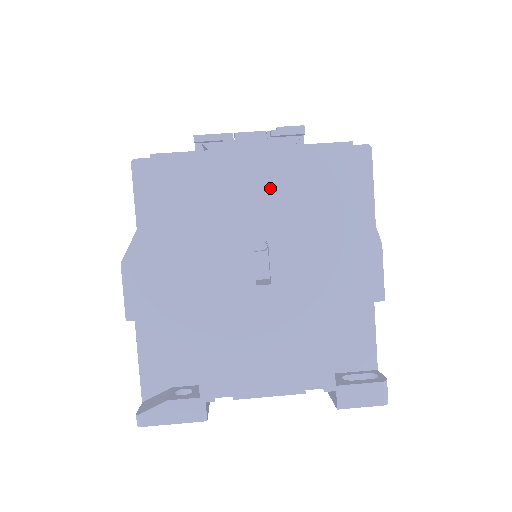
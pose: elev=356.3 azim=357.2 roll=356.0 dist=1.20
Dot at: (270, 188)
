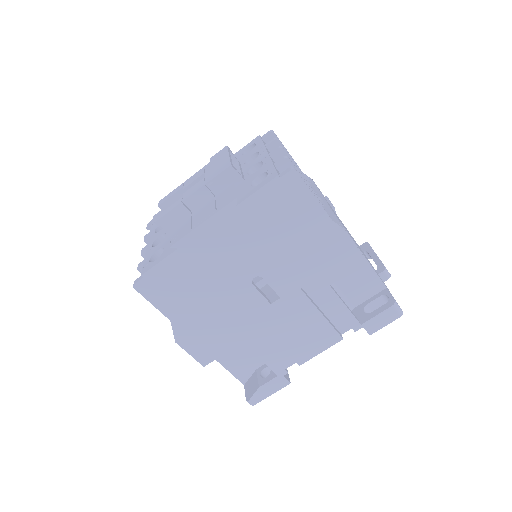
Dot at: (238, 244)
